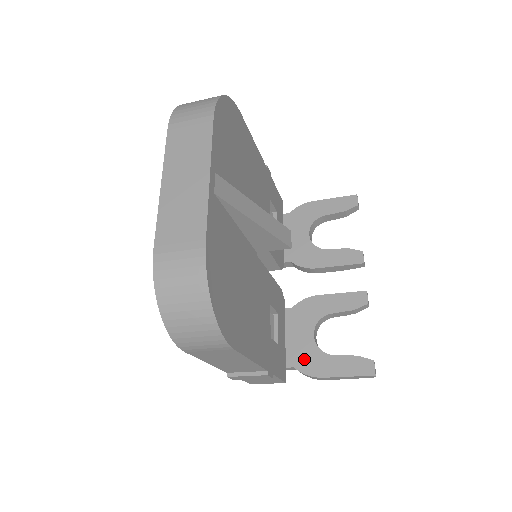
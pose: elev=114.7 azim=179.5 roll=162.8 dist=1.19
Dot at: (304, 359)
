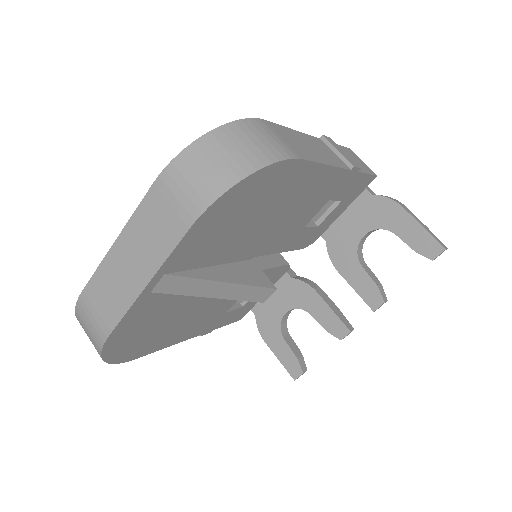
Dot at: (265, 319)
